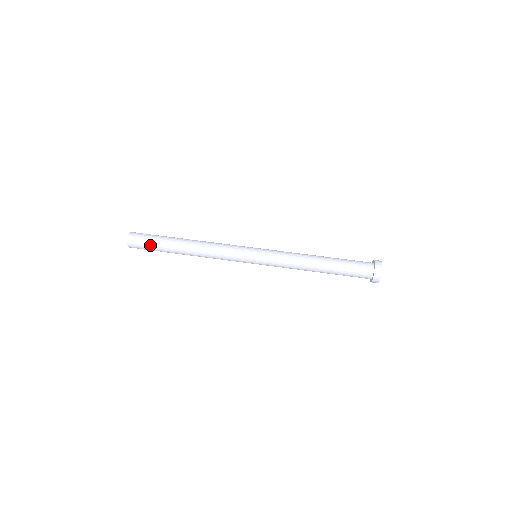
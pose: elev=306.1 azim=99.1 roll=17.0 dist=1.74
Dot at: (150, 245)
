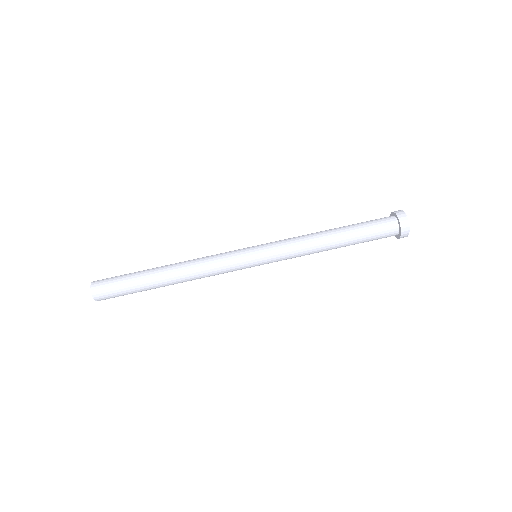
Dot at: (121, 285)
